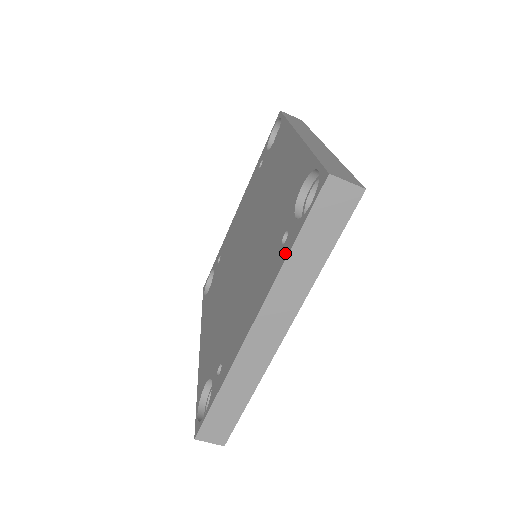
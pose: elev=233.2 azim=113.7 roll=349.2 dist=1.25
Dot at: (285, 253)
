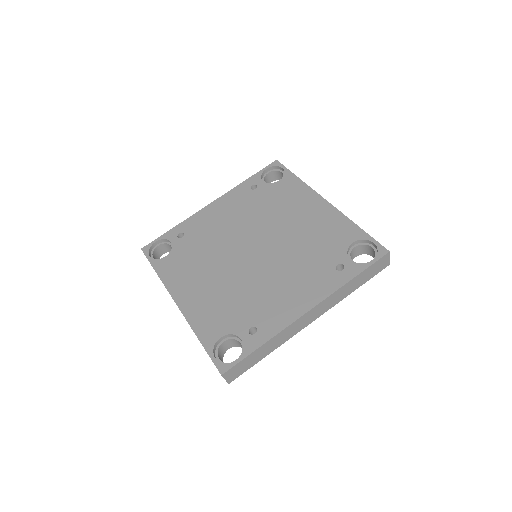
Dot at: (346, 278)
